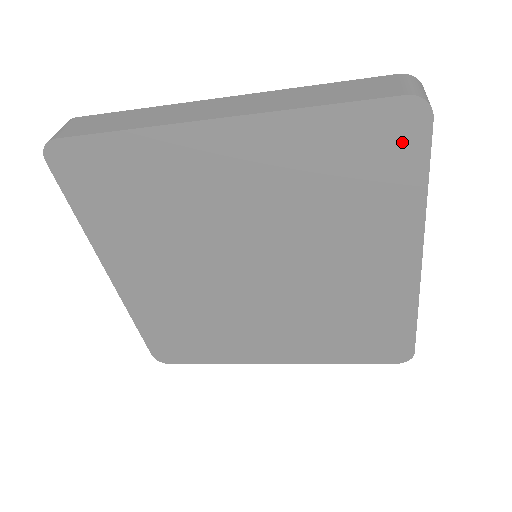
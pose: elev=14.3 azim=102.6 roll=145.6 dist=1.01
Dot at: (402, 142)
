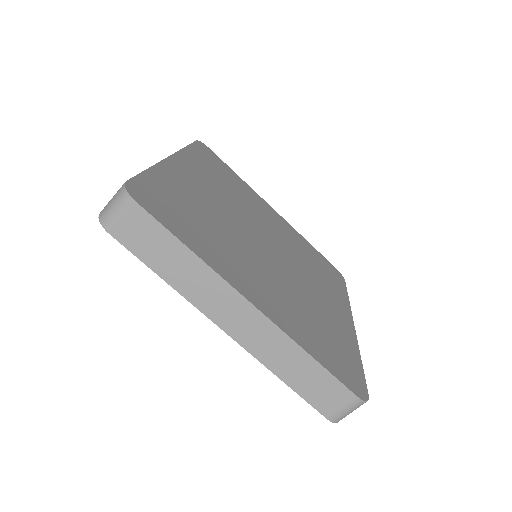
Dot at: (337, 277)
